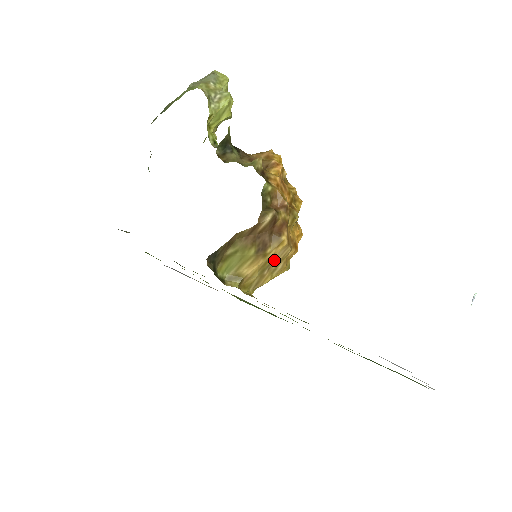
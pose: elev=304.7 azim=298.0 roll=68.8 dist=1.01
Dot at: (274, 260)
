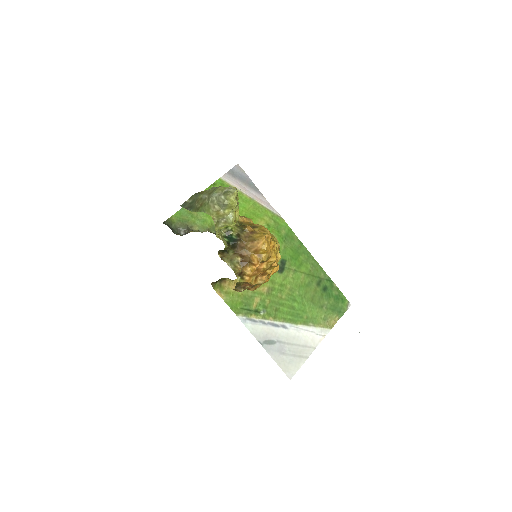
Dot at: occluded
